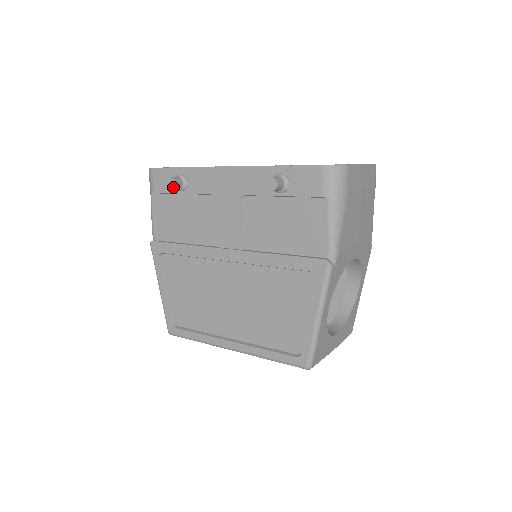
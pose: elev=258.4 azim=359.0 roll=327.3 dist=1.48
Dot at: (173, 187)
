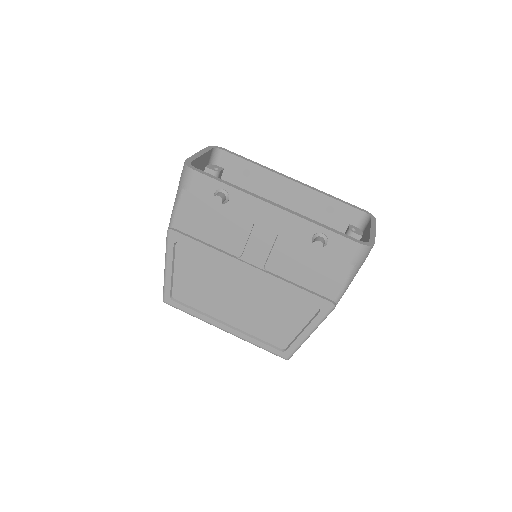
Dot at: (219, 205)
